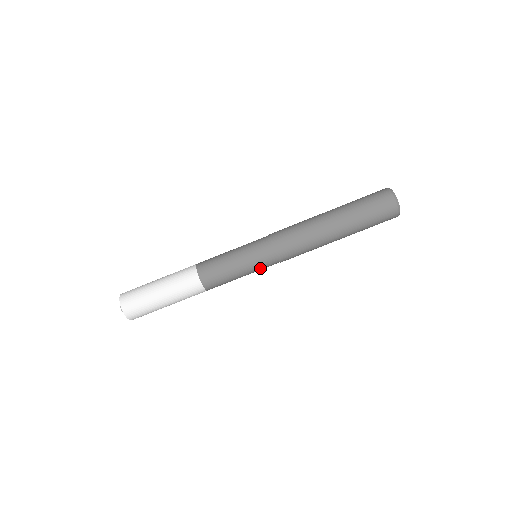
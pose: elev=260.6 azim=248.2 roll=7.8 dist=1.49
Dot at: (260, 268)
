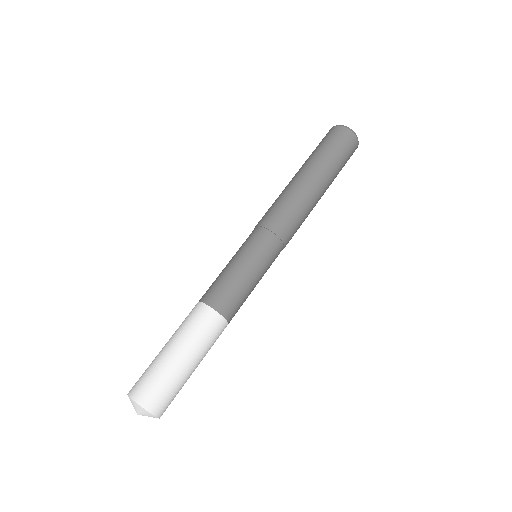
Dot at: (256, 250)
